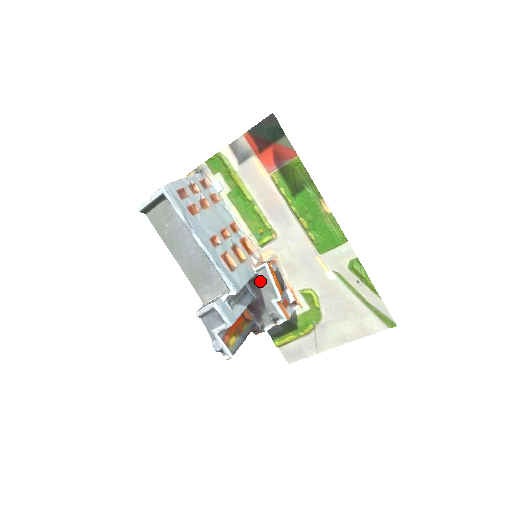
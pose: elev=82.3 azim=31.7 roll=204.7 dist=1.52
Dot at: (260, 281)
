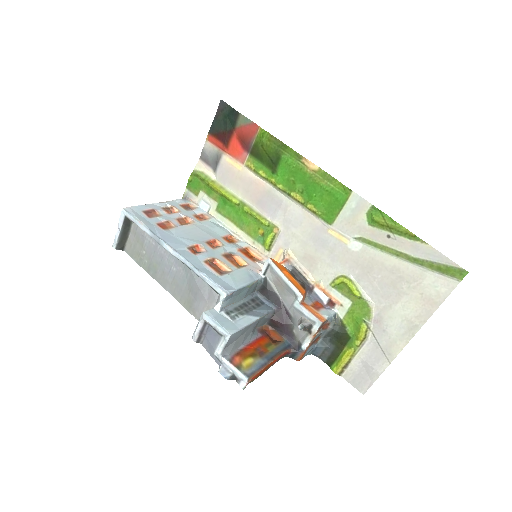
Dot at: (273, 286)
